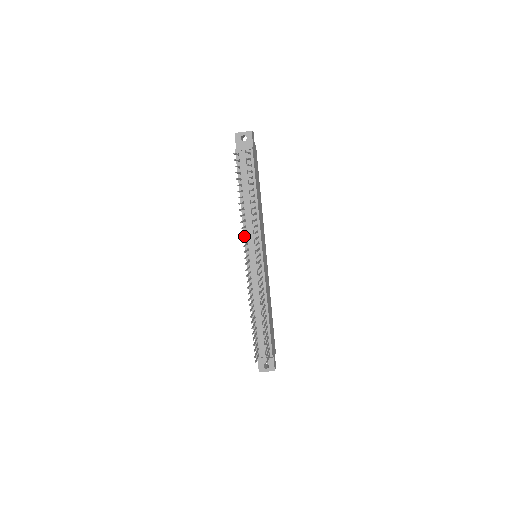
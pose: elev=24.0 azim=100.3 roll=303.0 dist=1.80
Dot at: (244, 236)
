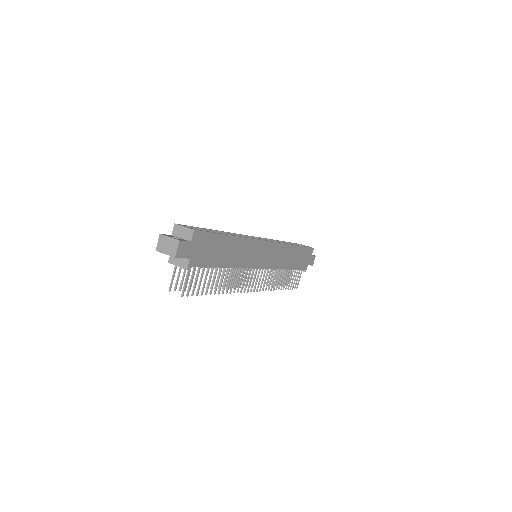
Dot at: occluded
